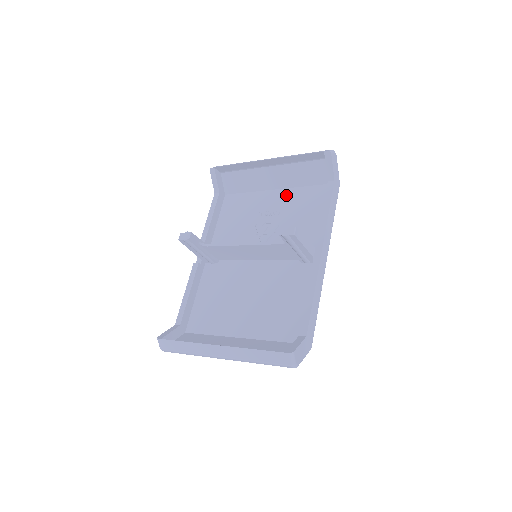
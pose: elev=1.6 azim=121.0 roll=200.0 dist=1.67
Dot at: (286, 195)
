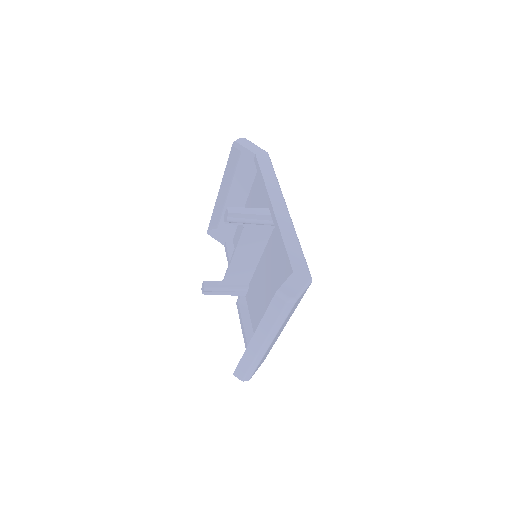
Dot at: (251, 198)
